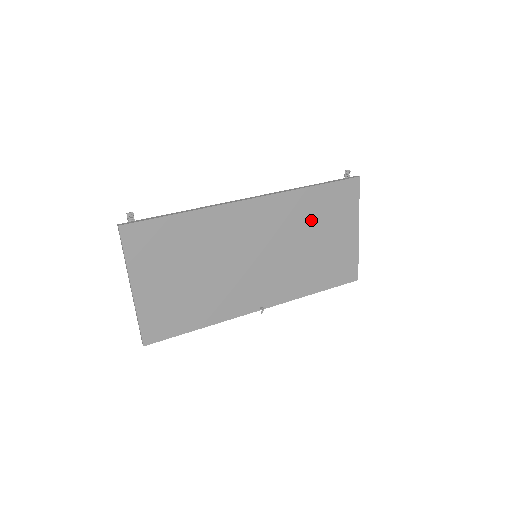
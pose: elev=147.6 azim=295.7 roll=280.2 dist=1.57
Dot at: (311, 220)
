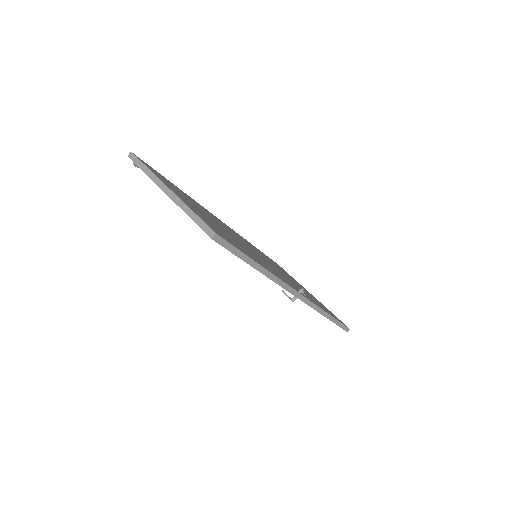
Dot at: occluded
